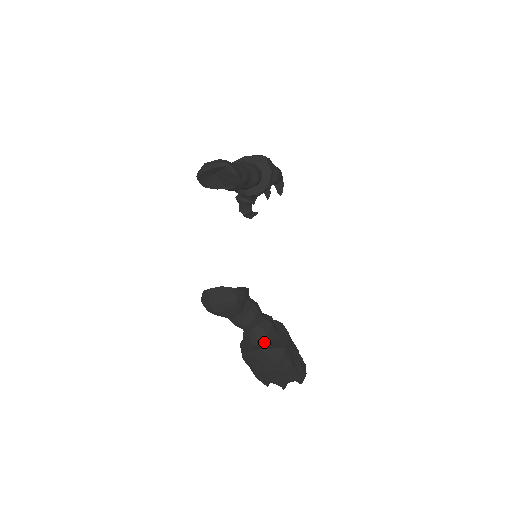
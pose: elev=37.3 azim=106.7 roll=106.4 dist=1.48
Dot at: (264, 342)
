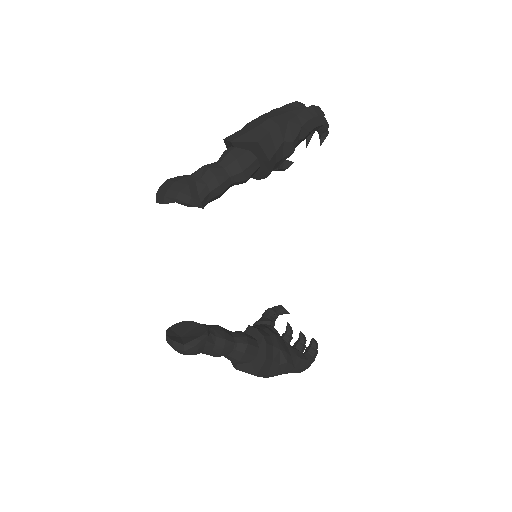
Dot at: (240, 363)
